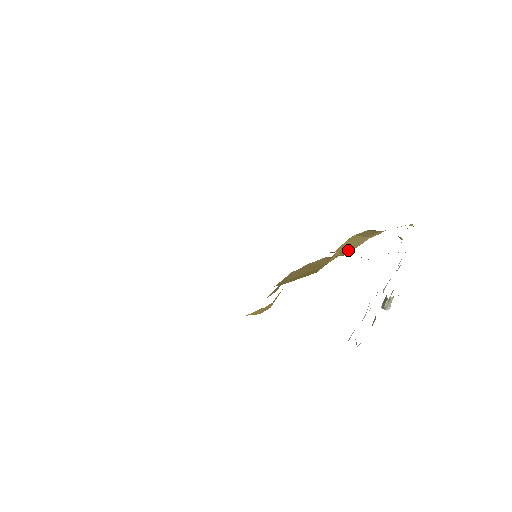
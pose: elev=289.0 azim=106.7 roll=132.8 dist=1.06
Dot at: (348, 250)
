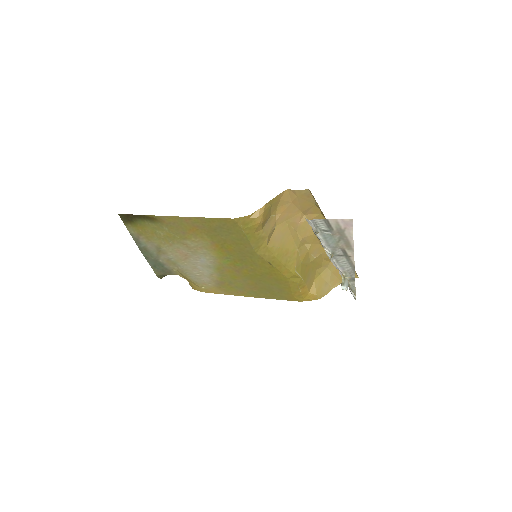
Dot at: (319, 295)
